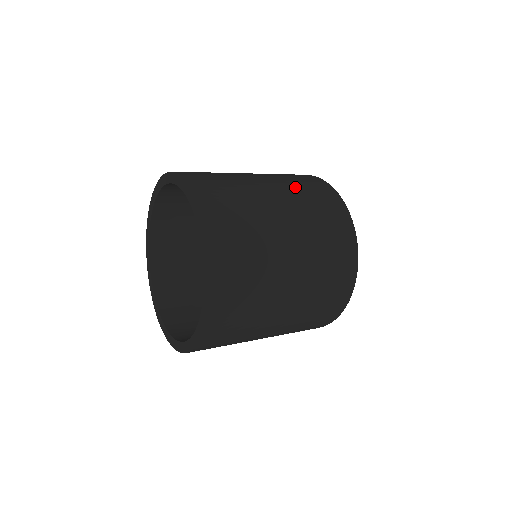
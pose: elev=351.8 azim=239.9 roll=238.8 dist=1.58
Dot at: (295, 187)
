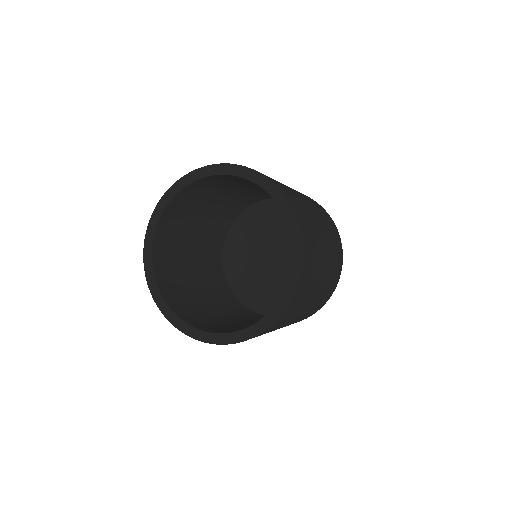
Dot at: occluded
